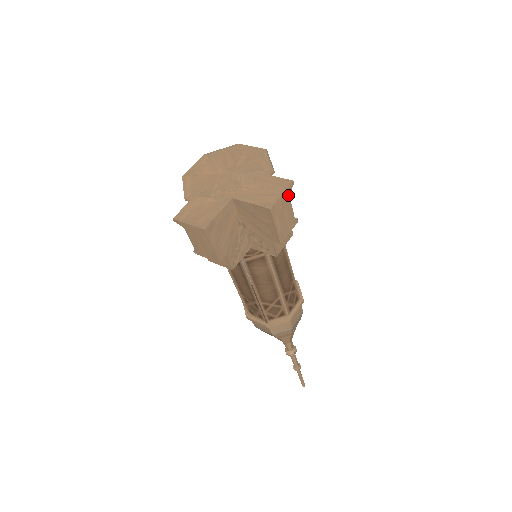
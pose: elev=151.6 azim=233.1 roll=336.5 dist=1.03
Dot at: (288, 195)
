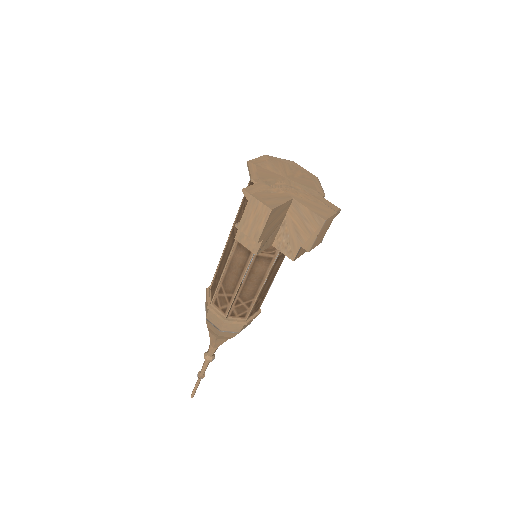
Dot at: occluded
